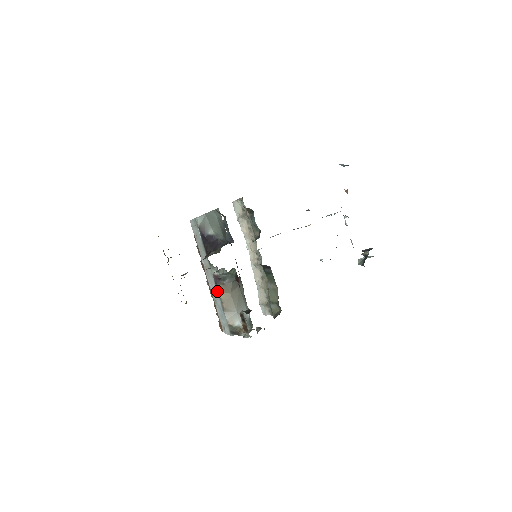
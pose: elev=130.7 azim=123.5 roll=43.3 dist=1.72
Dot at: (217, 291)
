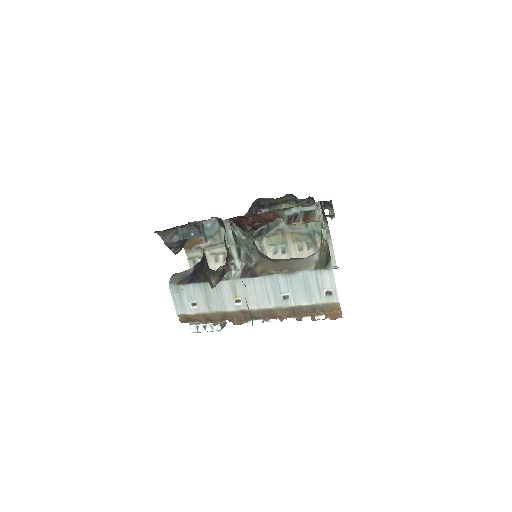
Dot at: (264, 278)
